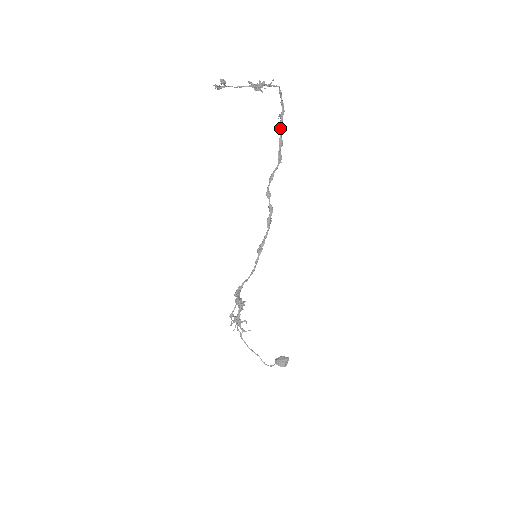
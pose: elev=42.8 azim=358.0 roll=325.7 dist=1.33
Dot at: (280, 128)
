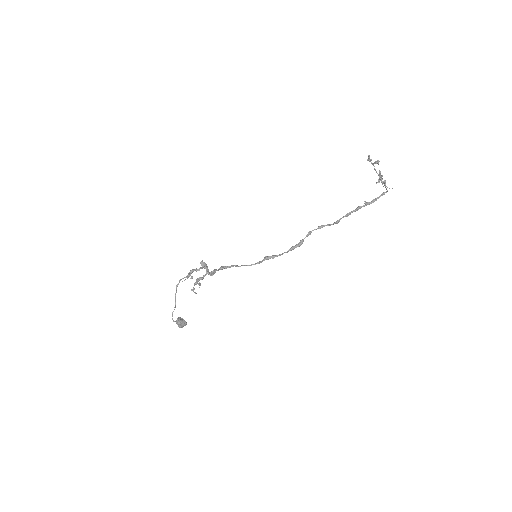
Dot at: (358, 208)
